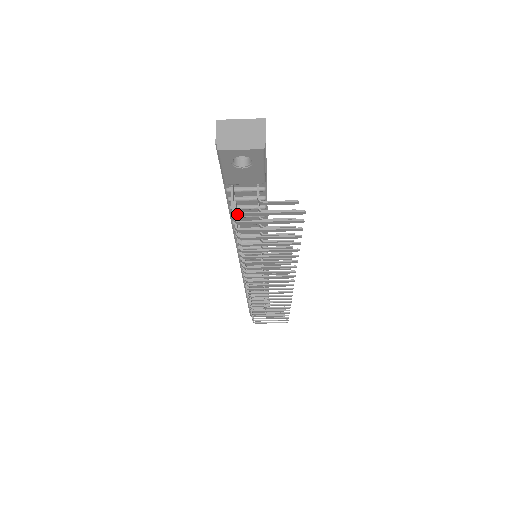
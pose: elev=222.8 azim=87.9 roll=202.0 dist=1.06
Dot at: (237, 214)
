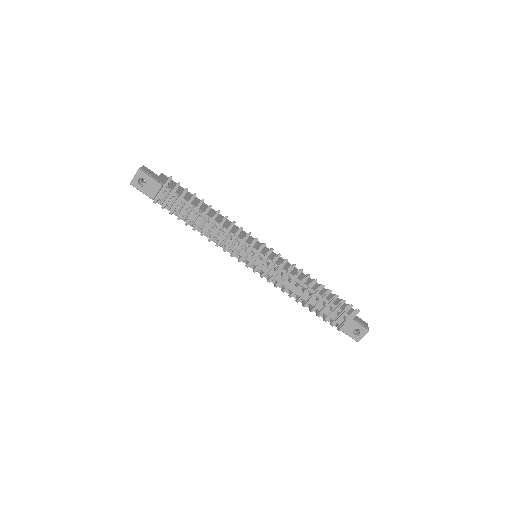
Dot at: (154, 201)
